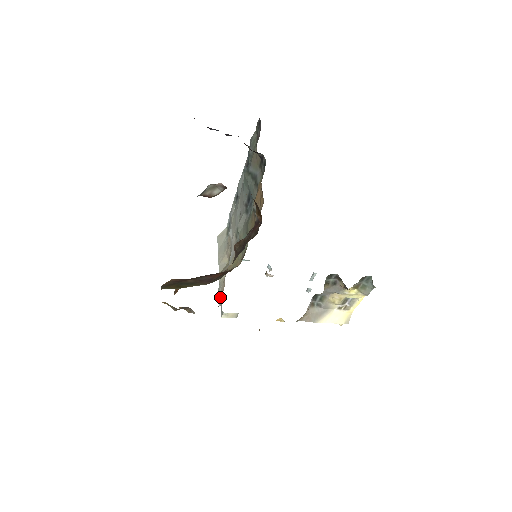
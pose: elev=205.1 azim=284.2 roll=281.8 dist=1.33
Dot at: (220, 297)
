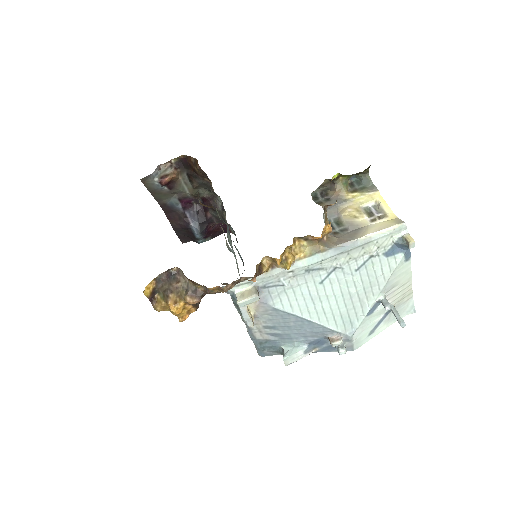
Dot at: occluded
